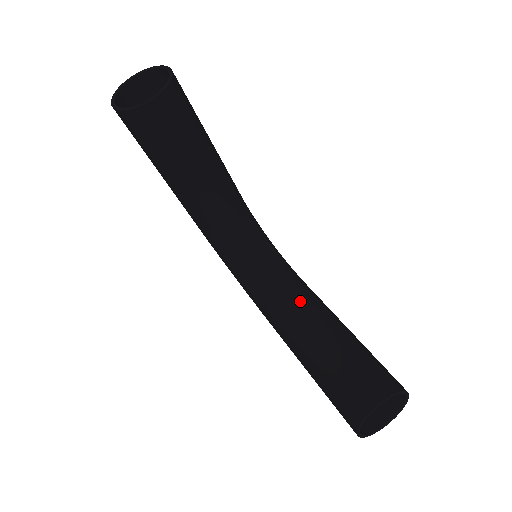
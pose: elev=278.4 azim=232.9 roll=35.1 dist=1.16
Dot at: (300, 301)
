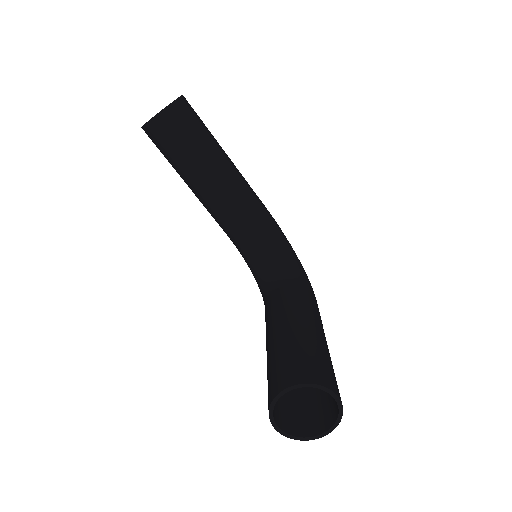
Dot at: (285, 300)
